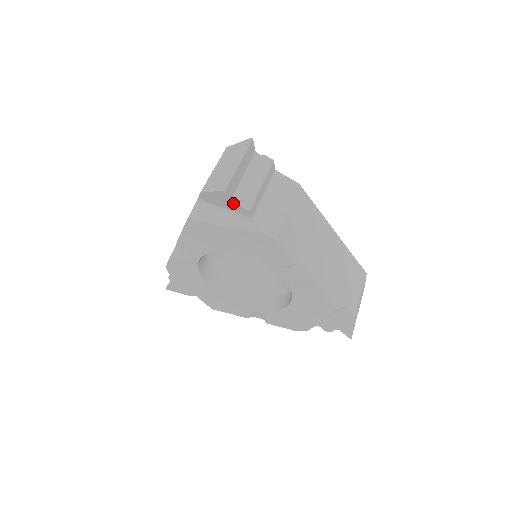
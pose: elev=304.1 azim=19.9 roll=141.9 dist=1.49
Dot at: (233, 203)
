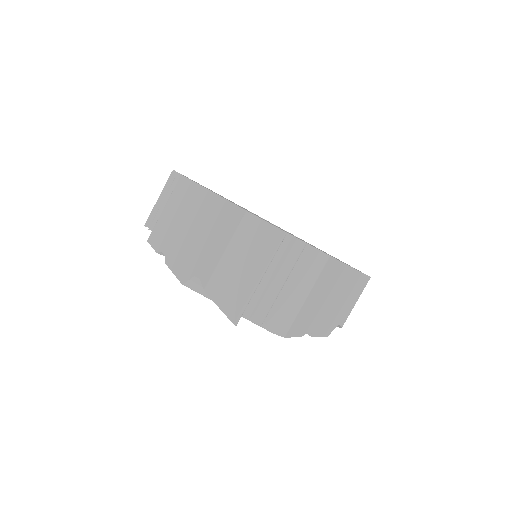
Dot at: (244, 316)
